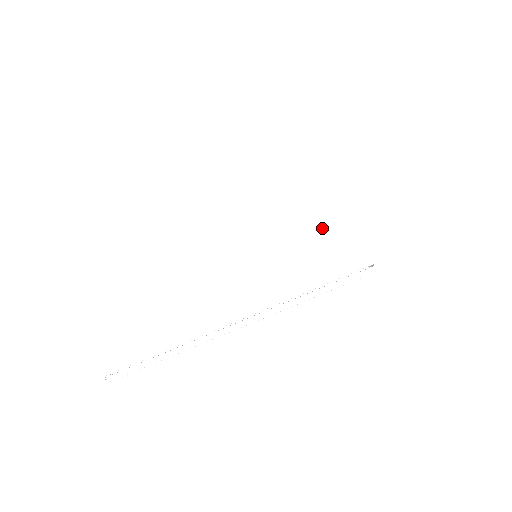
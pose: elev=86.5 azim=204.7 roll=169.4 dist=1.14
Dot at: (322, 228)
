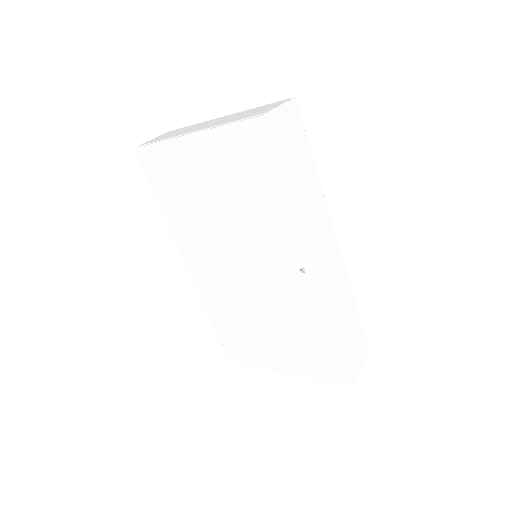
Dot at: (268, 107)
